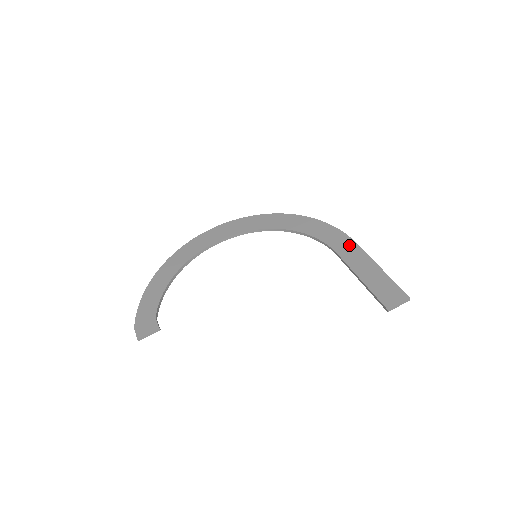
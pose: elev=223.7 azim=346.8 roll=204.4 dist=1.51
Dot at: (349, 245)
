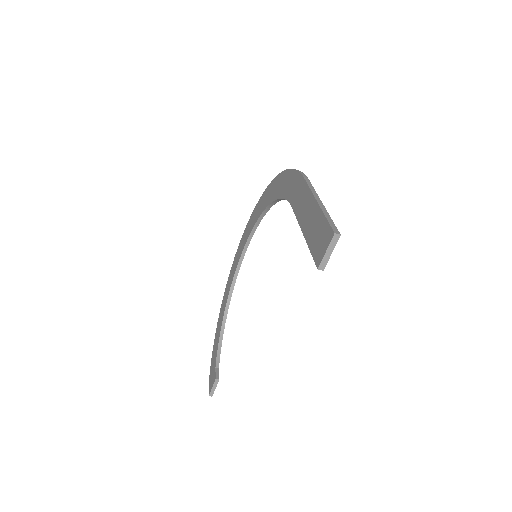
Dot at: (299, 187)
